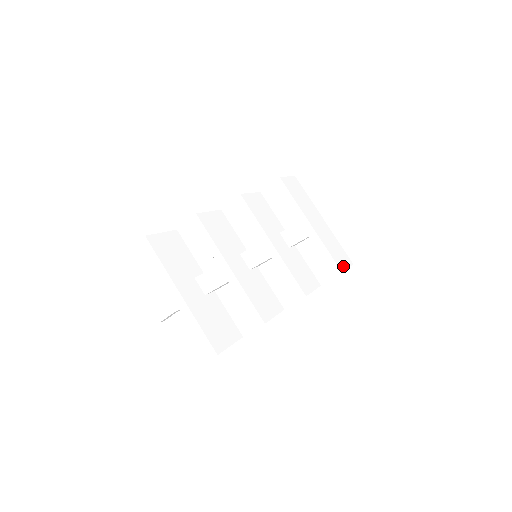
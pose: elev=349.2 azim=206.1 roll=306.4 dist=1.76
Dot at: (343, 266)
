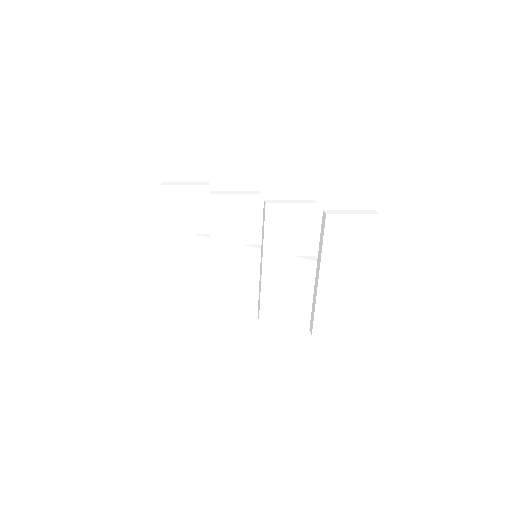
Dot at: (326, 330)
